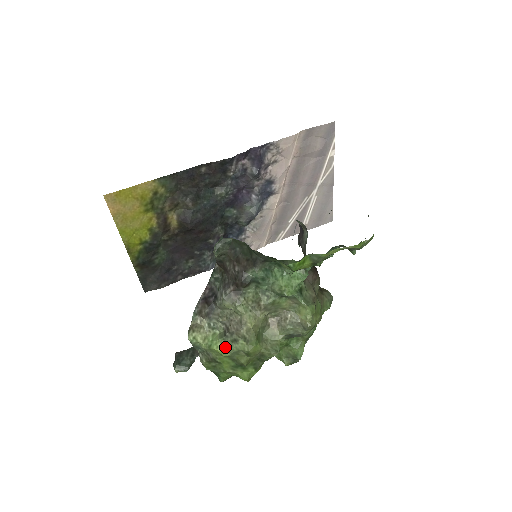
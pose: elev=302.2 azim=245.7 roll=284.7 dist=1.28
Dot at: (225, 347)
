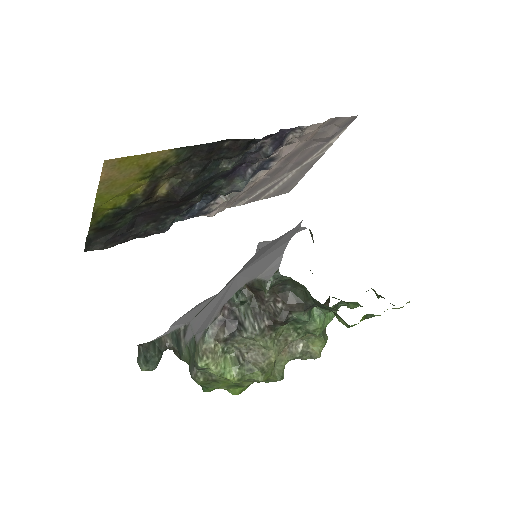
Dot at: (239, 376)
